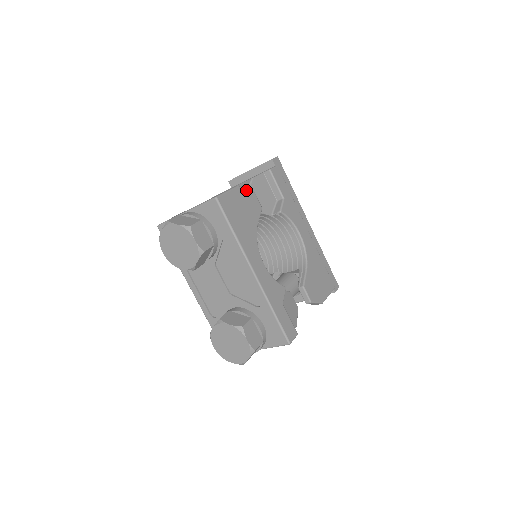
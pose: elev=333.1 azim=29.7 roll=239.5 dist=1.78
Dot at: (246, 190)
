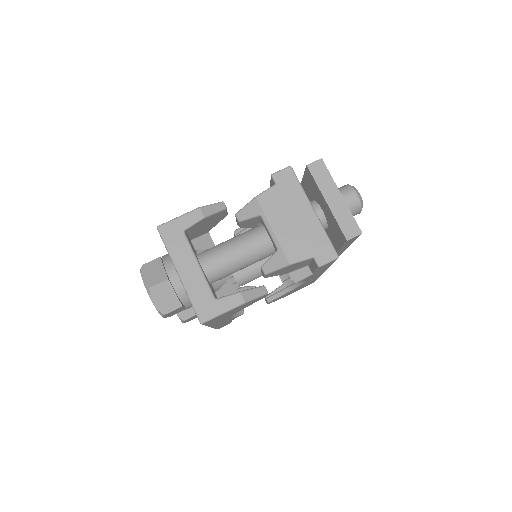
Dot at: (255, 299)
